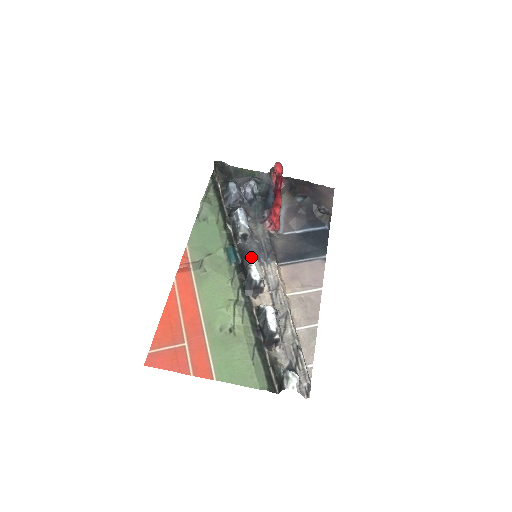
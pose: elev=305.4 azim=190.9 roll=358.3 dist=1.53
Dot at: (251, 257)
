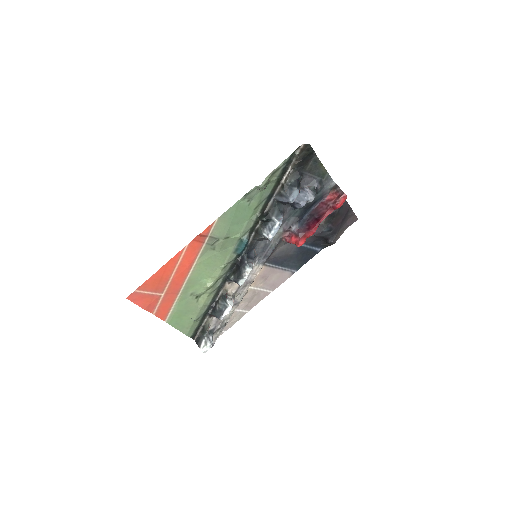
Dot at: (251, 268)
